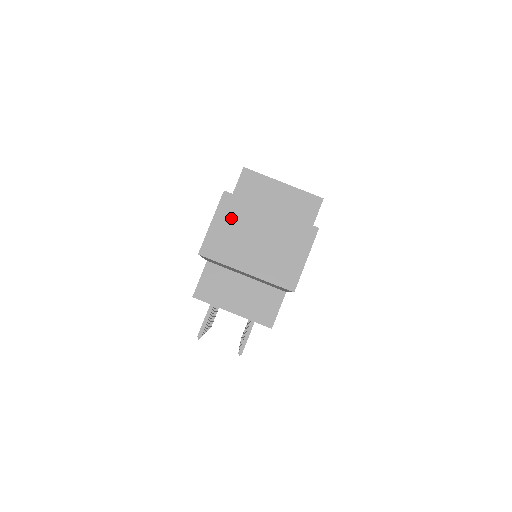
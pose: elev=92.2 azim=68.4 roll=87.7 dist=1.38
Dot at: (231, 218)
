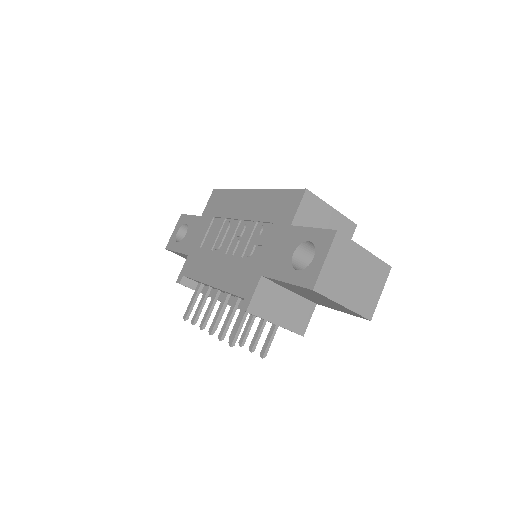
Dot at: (339, 256)
